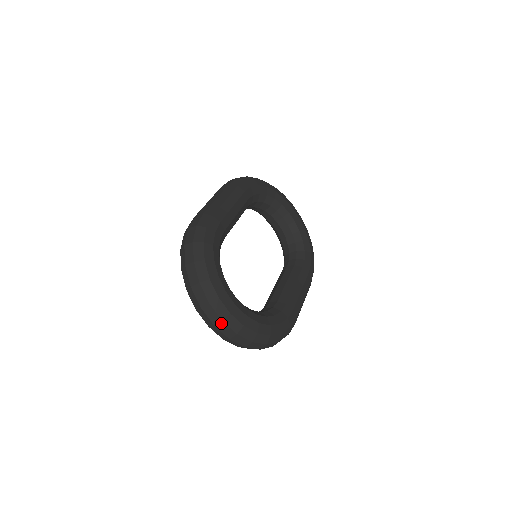
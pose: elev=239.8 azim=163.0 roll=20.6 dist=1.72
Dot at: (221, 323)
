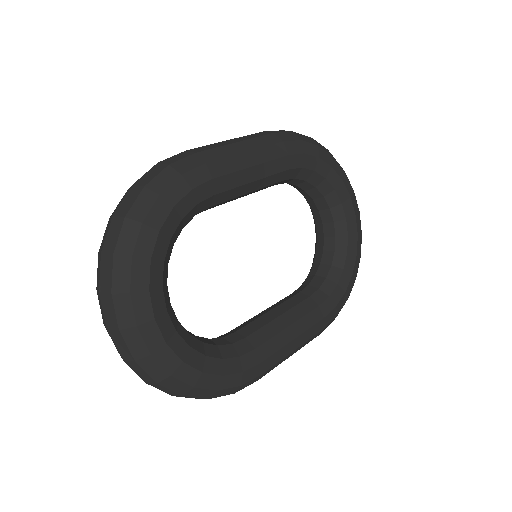
Dot at: (117, 332)
